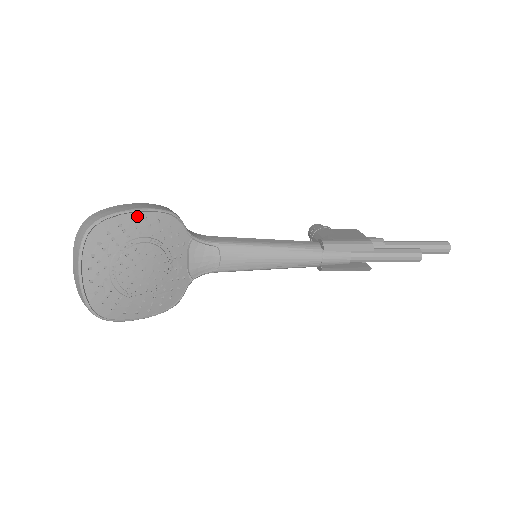
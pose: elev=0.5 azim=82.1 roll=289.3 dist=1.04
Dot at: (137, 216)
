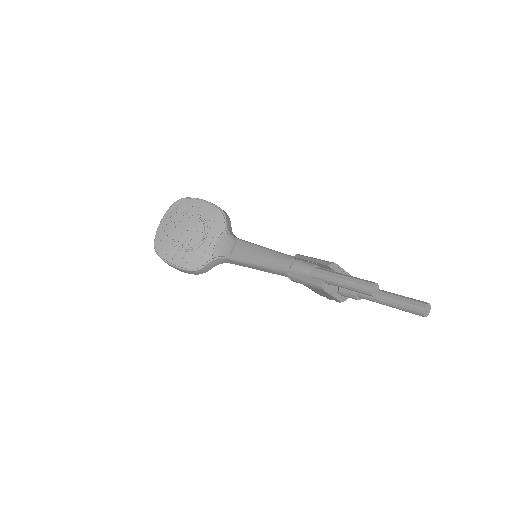
Dot at: (203, 203)
